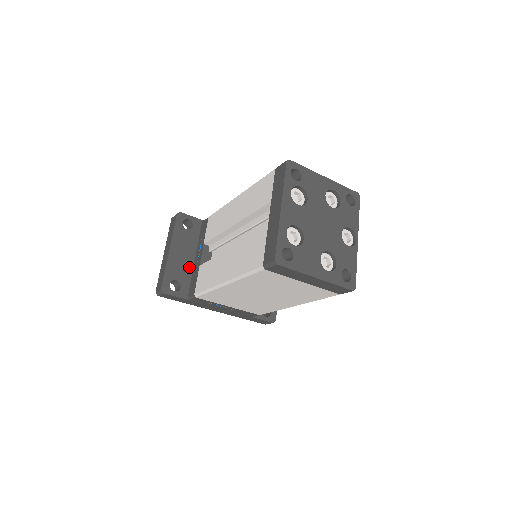
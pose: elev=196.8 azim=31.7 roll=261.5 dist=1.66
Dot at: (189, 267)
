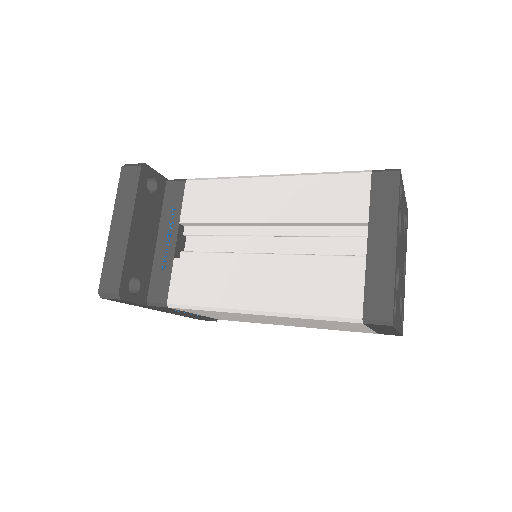
Dot at: (150, 254)
